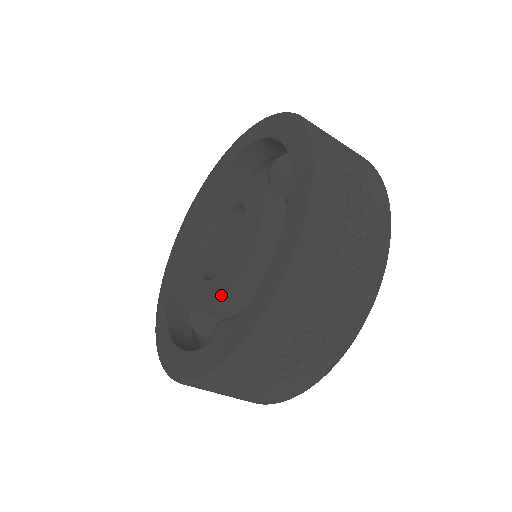
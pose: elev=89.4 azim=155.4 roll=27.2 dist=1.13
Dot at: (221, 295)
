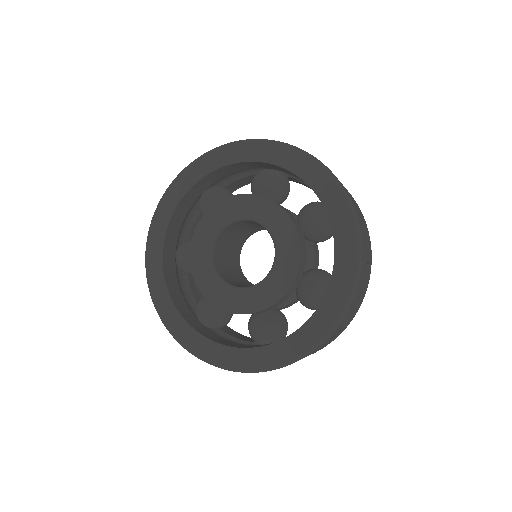
Dot at: (231, 312)
